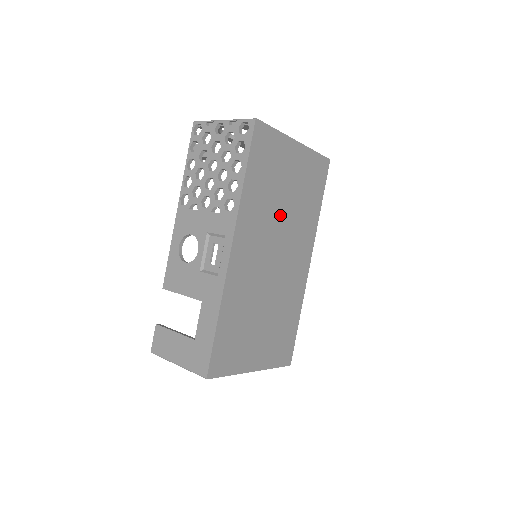
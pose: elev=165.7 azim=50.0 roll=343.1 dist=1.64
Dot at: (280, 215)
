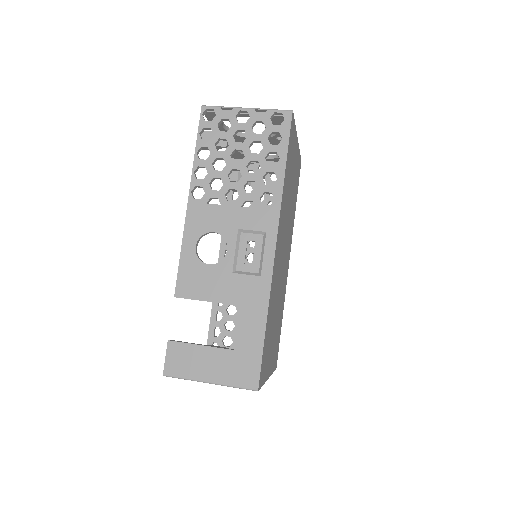
Dot at: (288, 212)
